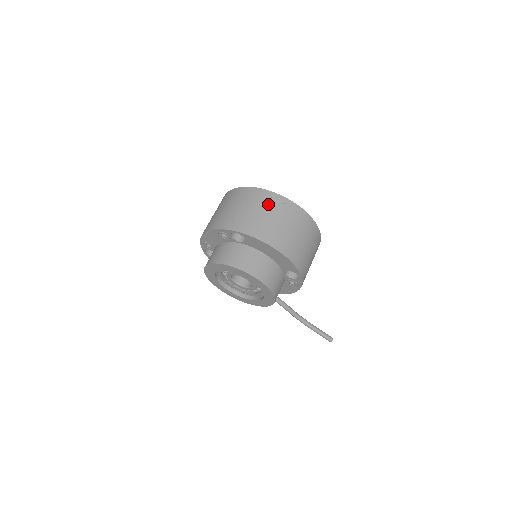
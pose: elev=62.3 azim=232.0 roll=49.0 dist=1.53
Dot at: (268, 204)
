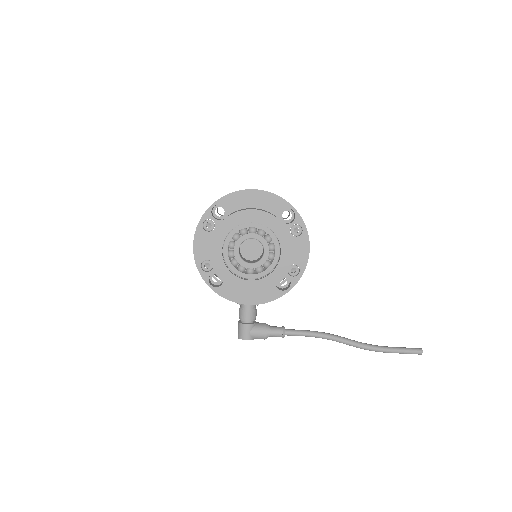
Dot at: occluded
